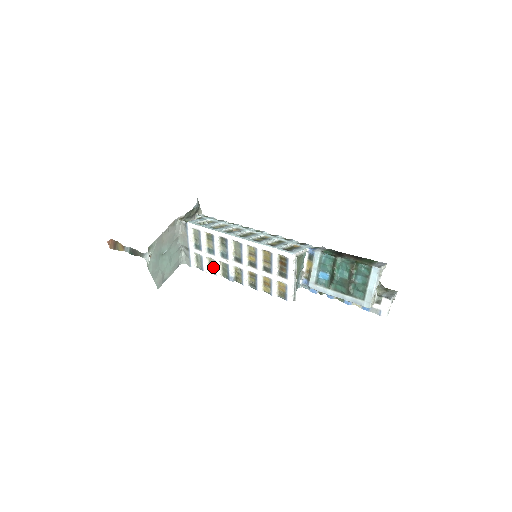
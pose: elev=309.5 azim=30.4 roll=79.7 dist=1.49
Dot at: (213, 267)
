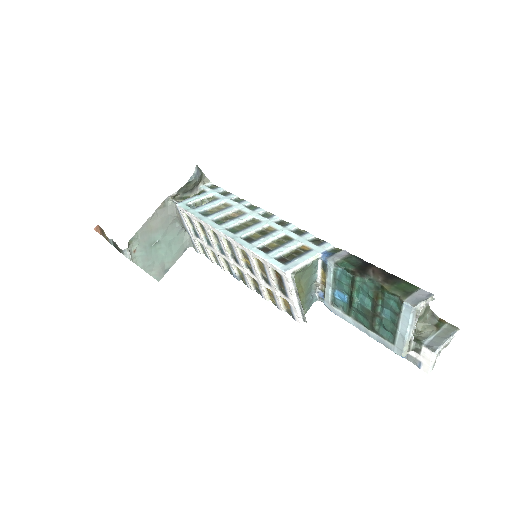
Dot at: (216, 259)
